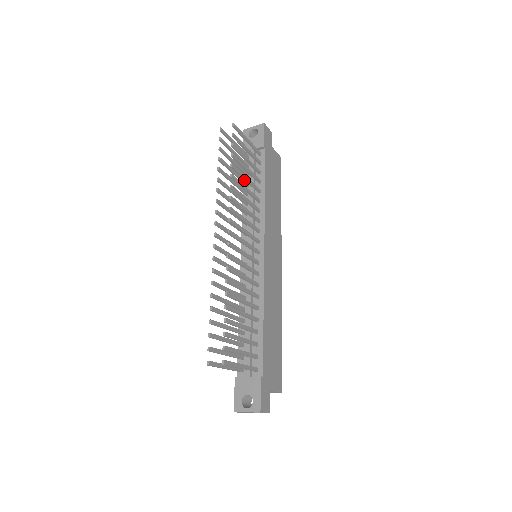
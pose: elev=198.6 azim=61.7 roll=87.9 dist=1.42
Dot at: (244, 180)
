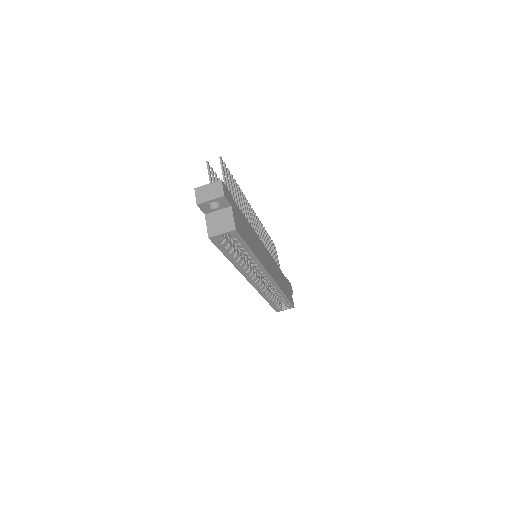
Dot at: occluded
